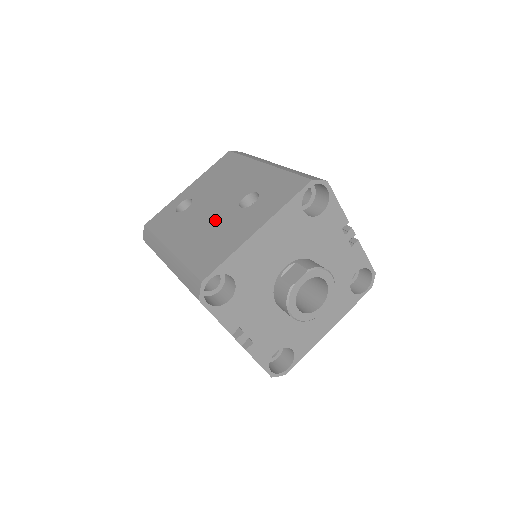
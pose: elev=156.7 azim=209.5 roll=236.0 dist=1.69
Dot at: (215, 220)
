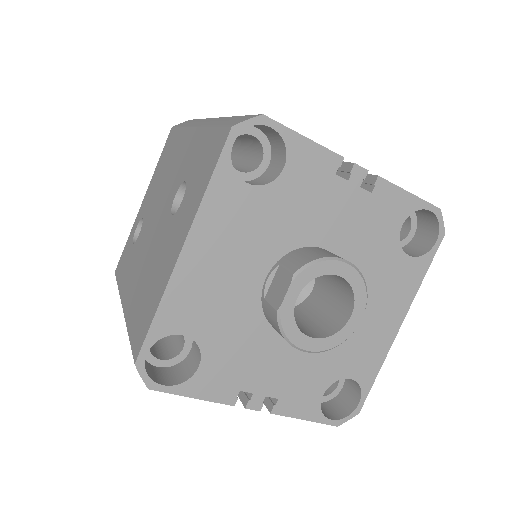
Dot at: (153, 246)
